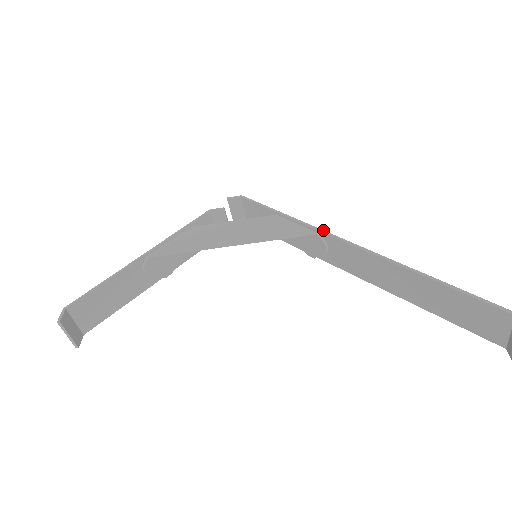
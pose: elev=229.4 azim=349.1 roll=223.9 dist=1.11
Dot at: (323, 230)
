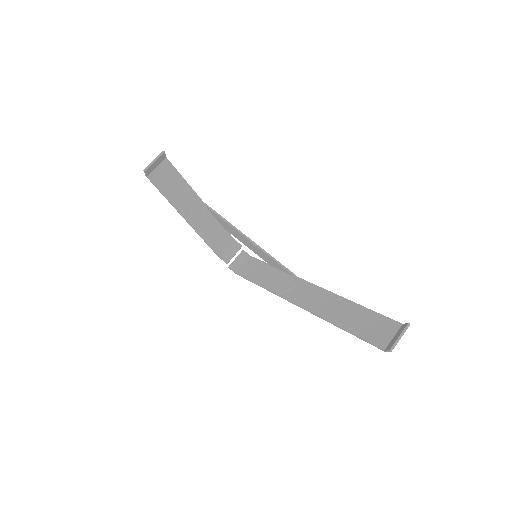
Dot at: (300, 278)
